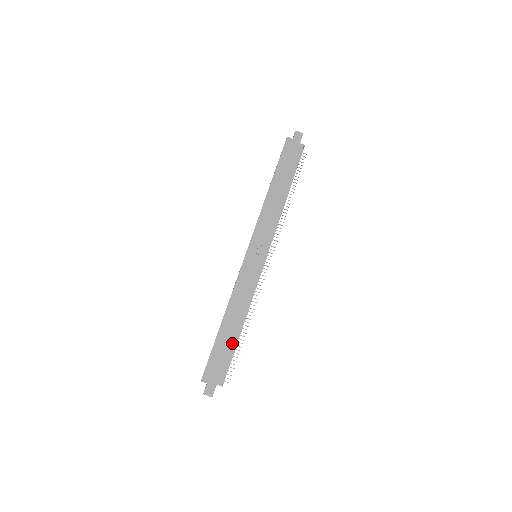
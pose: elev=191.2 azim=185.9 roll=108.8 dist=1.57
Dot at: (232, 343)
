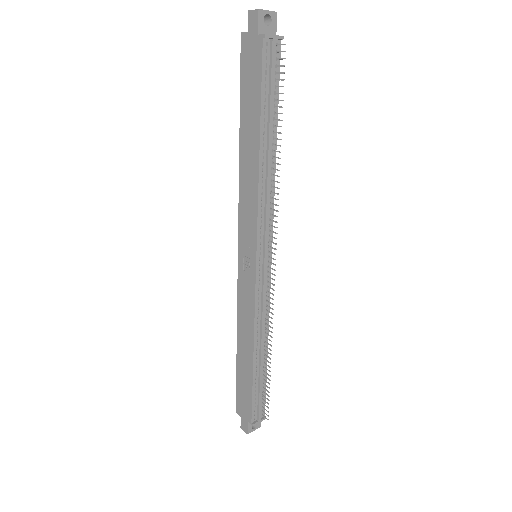
Dot at: (250, 377)
